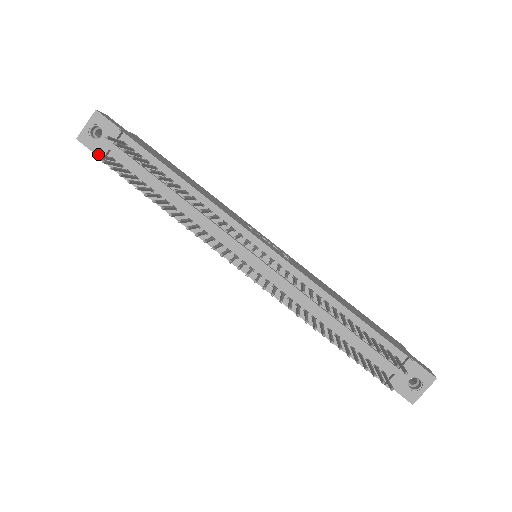
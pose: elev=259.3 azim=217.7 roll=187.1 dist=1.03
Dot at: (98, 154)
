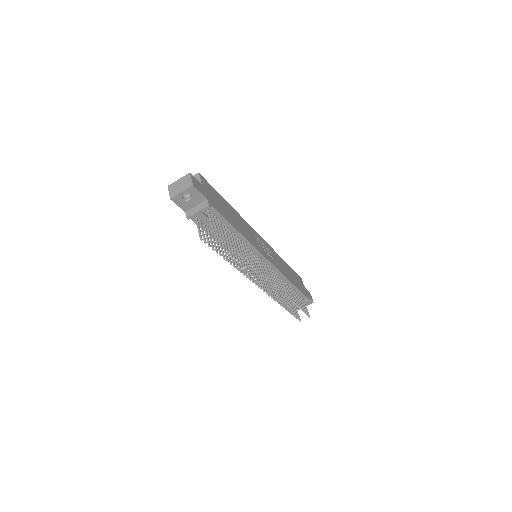
Dot at: (201, 235)
